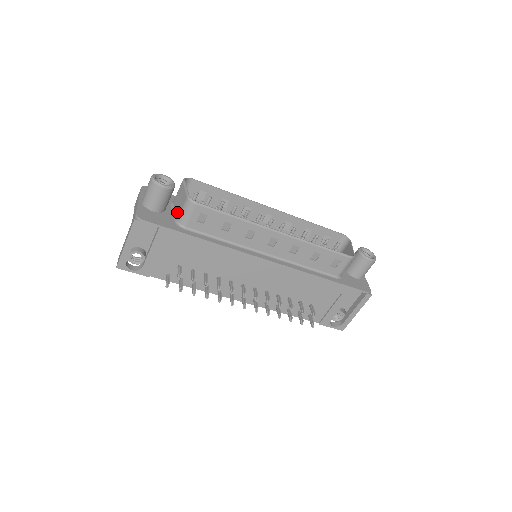
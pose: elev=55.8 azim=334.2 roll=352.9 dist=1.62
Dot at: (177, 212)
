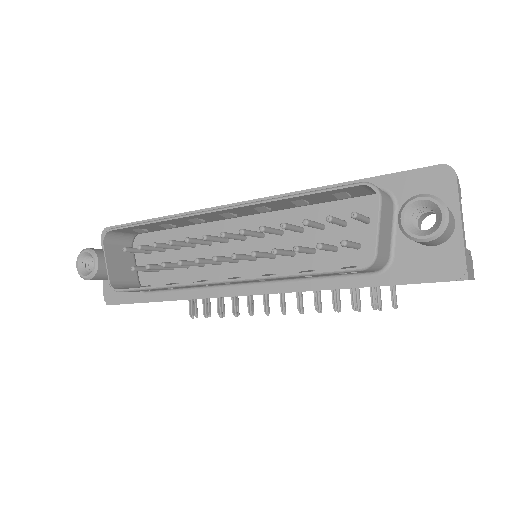
Dot at: (131, 274)
